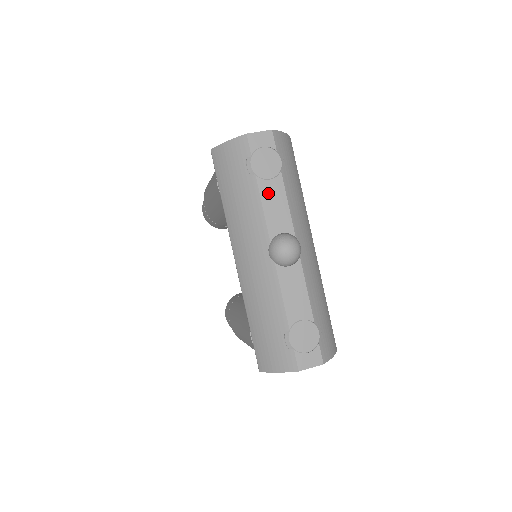
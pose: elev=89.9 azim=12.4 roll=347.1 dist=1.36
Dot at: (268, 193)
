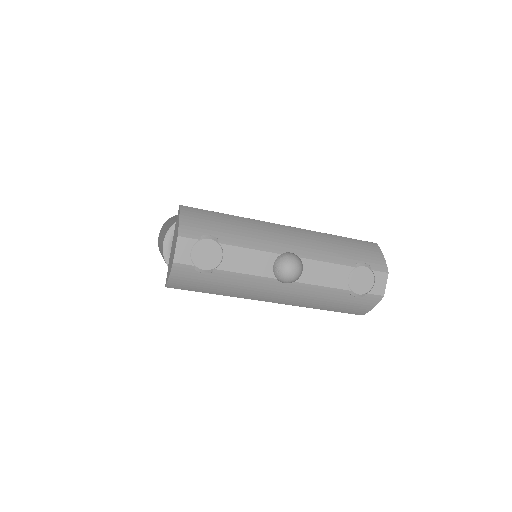
Dot at: (234, 264)
